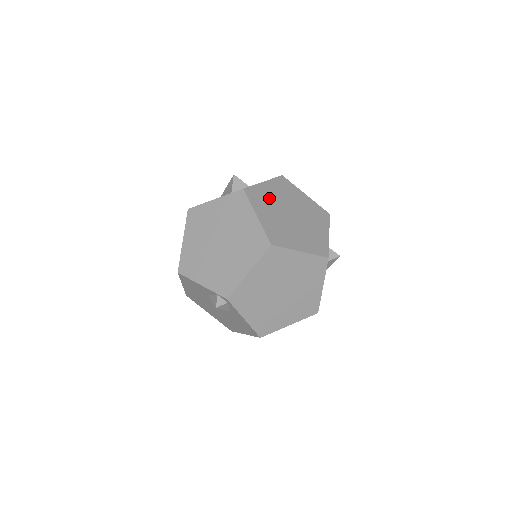
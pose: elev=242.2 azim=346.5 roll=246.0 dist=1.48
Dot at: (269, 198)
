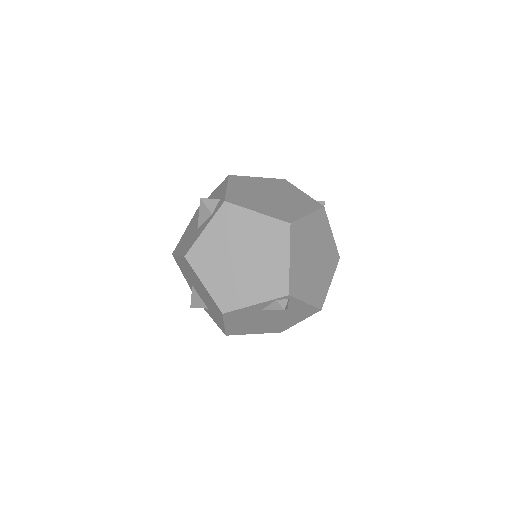
Dot at: (245, 195)
